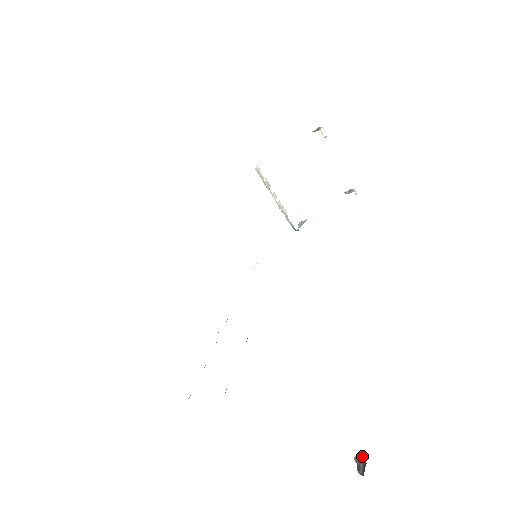
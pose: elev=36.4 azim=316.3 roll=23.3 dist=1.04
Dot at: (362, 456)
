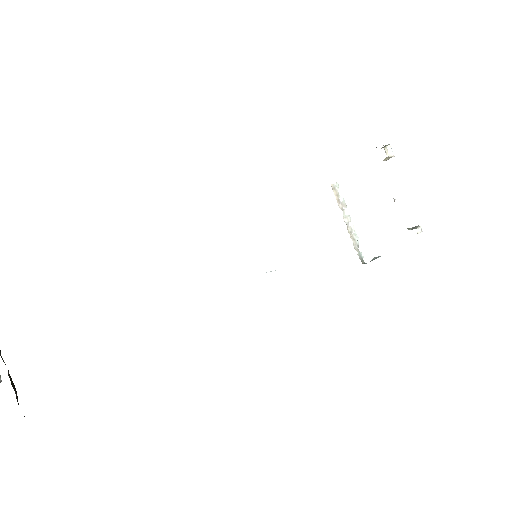
Dot at: (0, 378)
